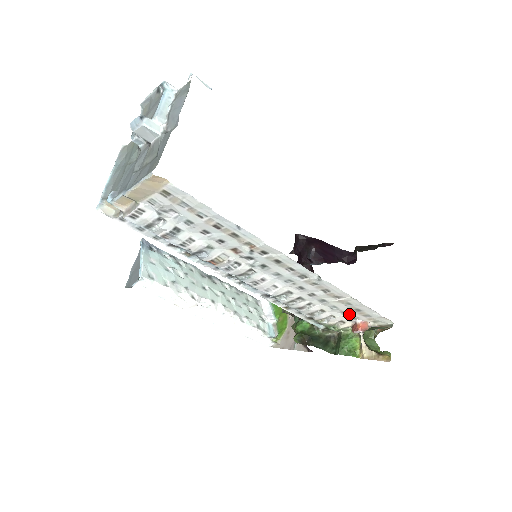
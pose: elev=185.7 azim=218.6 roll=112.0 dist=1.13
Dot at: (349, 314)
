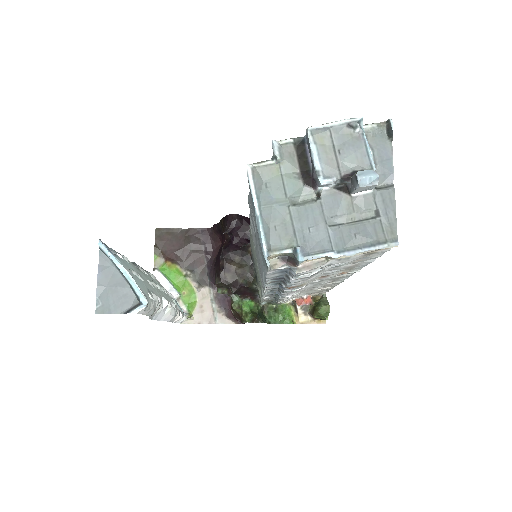
Dot at: occluded
